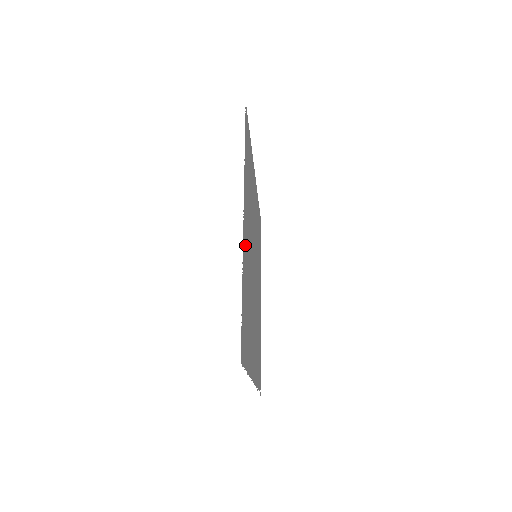
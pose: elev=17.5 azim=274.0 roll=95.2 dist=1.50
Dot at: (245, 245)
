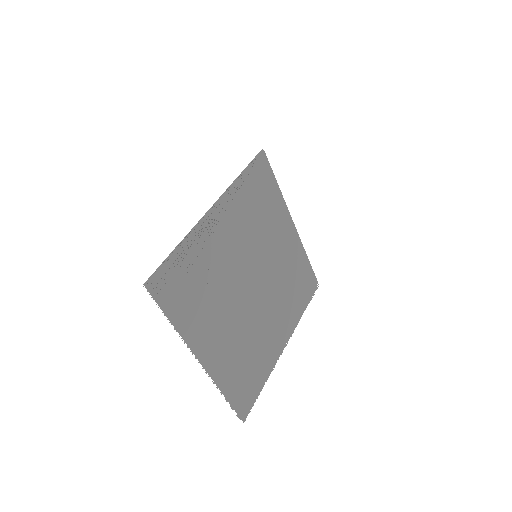
Dot at: (217, 360)
